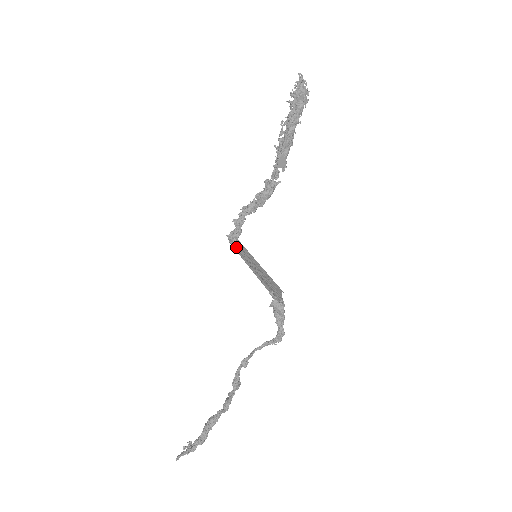
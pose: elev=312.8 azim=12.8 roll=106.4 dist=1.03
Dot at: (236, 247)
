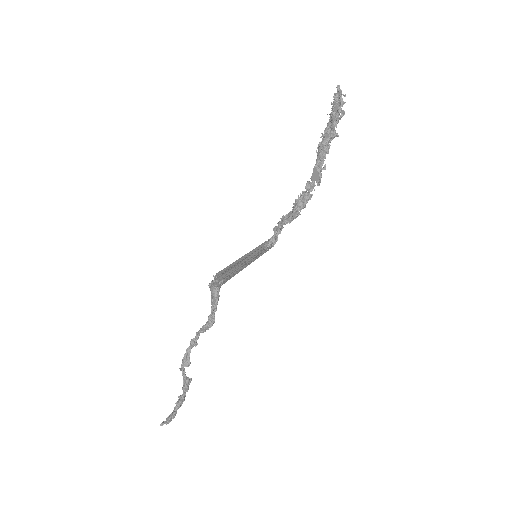
Dot at: (255, 248)
